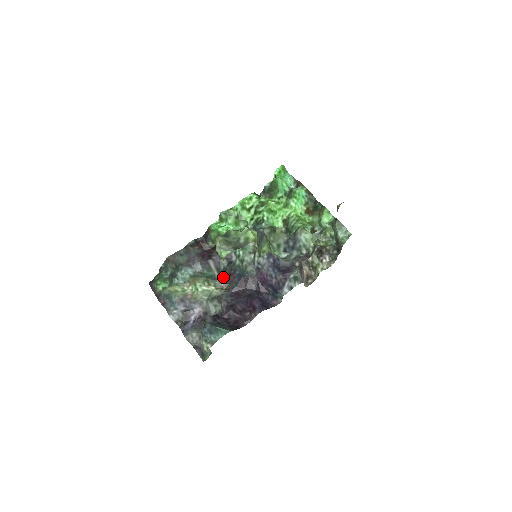
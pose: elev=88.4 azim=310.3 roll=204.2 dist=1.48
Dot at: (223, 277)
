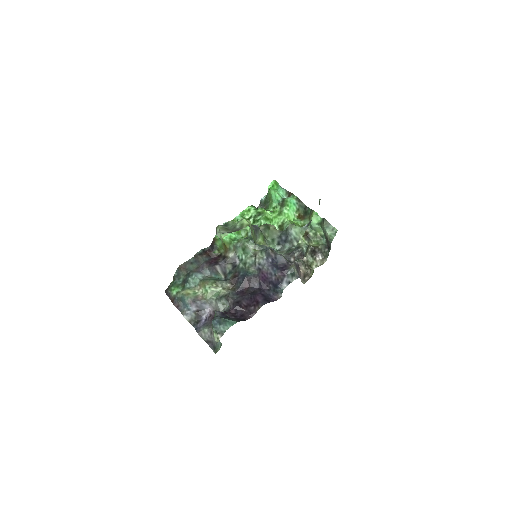
Dot at: (229, 279)
